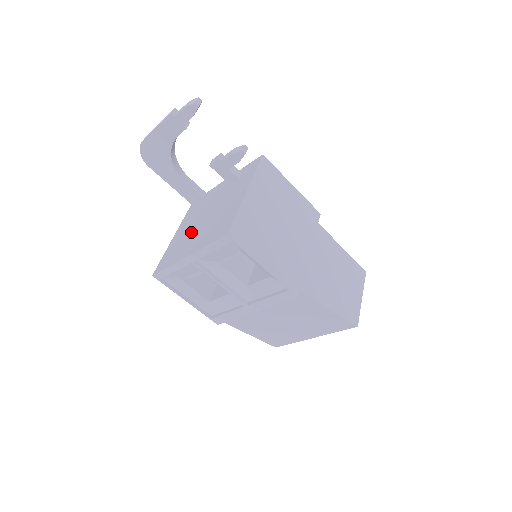
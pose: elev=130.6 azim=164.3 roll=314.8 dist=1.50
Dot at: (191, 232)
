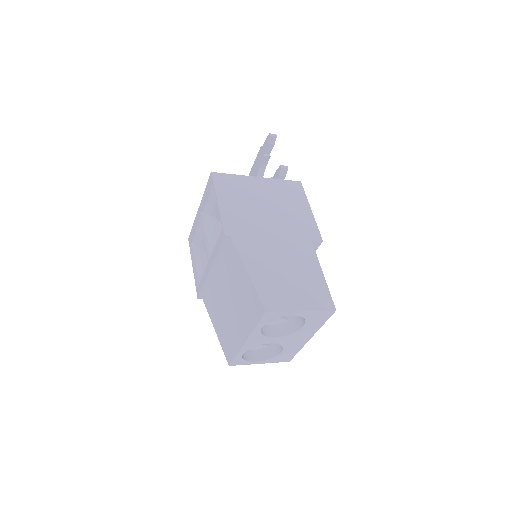
Dot at: occluded
